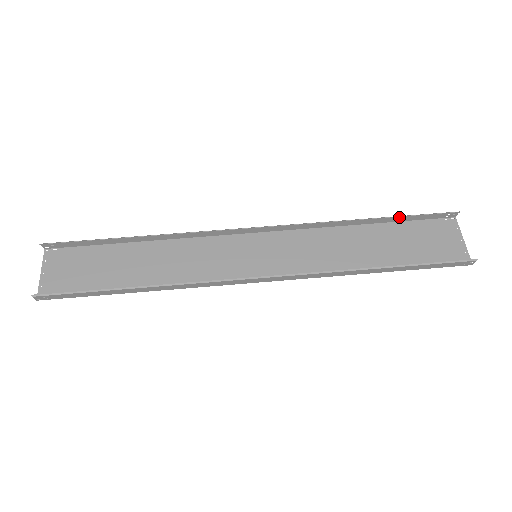
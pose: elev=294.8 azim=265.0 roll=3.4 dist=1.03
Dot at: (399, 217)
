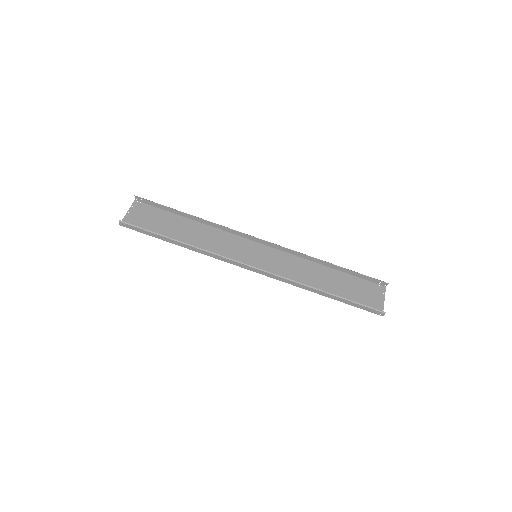
Dot at: (351, 271)
